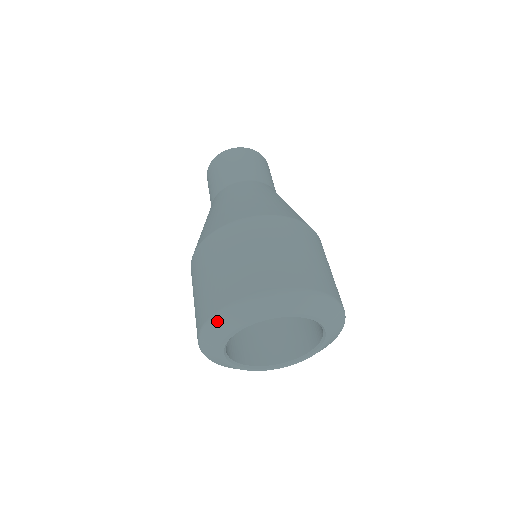
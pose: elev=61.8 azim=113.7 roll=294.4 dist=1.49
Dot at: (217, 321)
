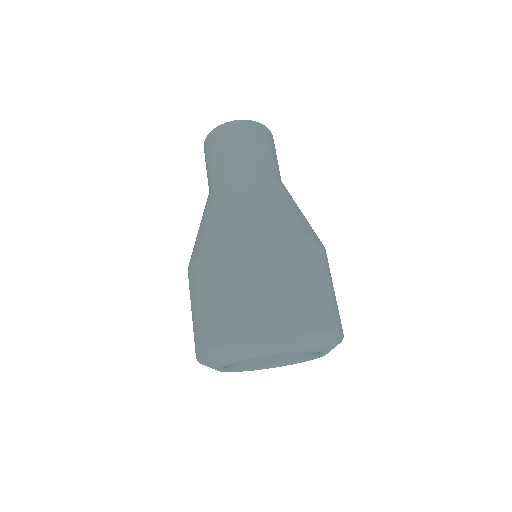
Dot at: (206, 358)
